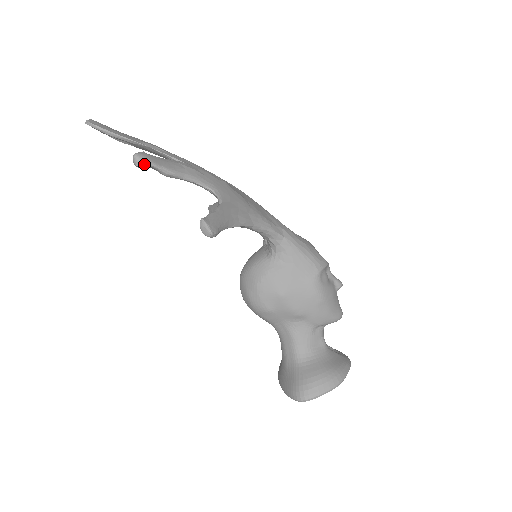
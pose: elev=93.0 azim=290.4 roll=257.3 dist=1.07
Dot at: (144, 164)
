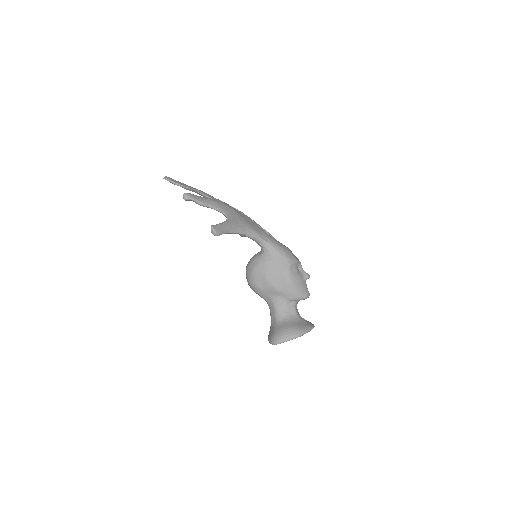
Dot at: (188, 199)
